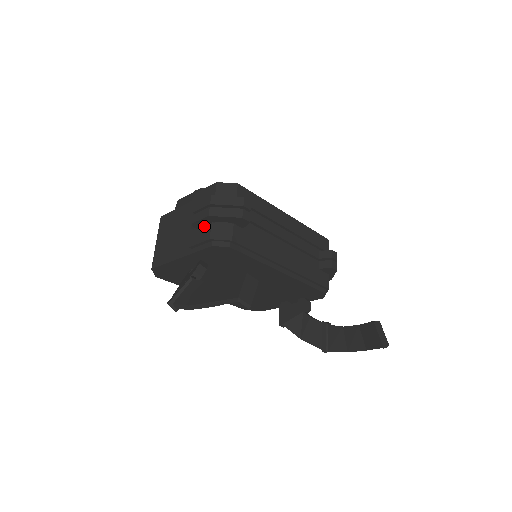
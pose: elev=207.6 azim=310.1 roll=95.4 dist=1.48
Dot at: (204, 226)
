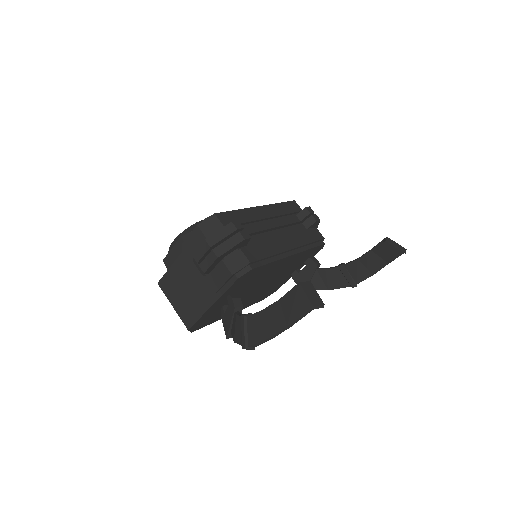
Dot at: (217, 268)
